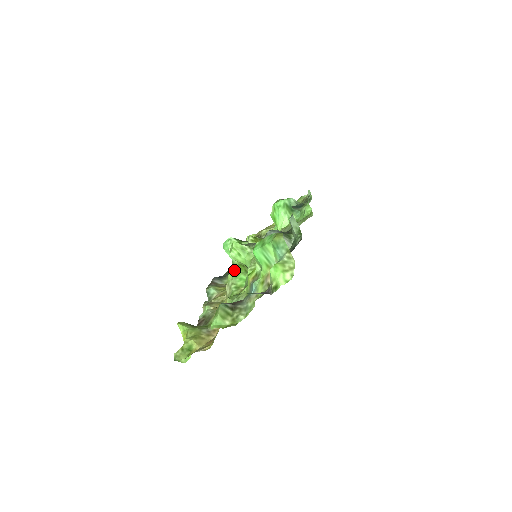
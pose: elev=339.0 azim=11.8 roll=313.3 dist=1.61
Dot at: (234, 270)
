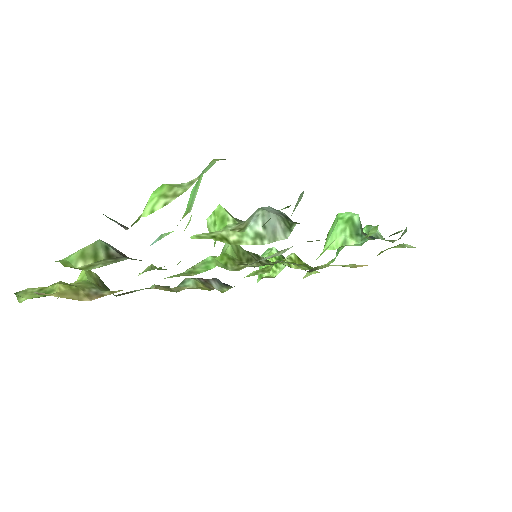
Dot at: occluded
